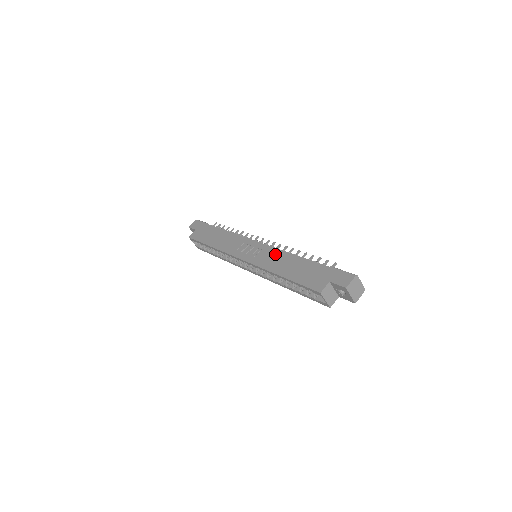
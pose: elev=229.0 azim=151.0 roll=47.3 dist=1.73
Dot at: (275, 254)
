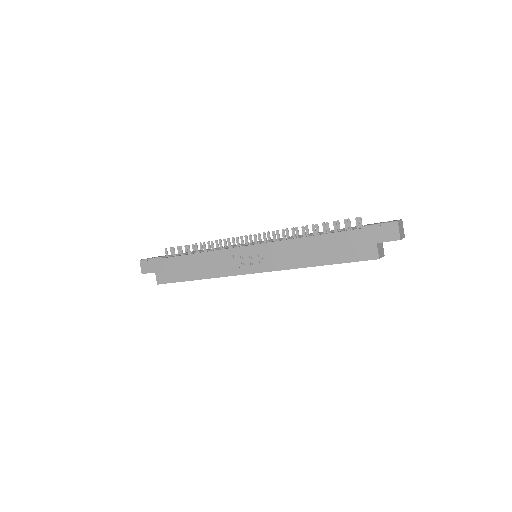
Dot at: (285, 248)
